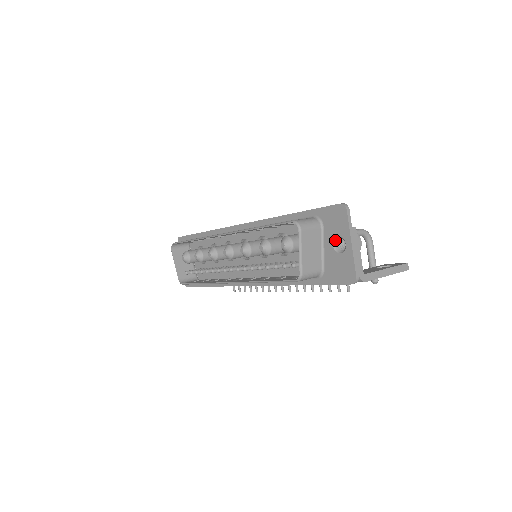
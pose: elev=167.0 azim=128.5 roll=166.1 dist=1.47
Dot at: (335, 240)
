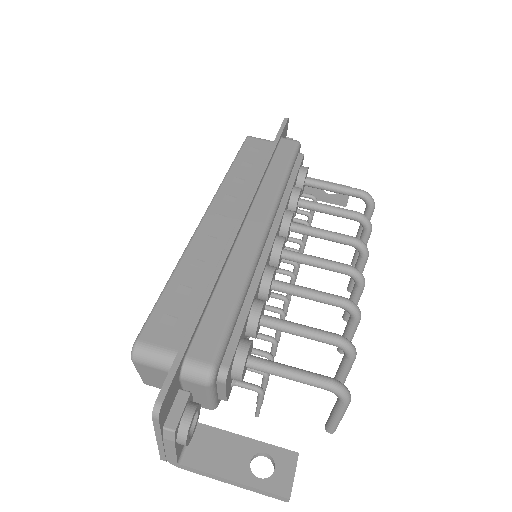
Dot at: occluded
